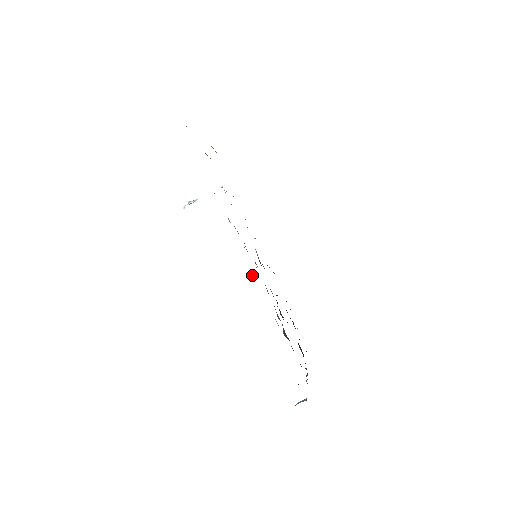
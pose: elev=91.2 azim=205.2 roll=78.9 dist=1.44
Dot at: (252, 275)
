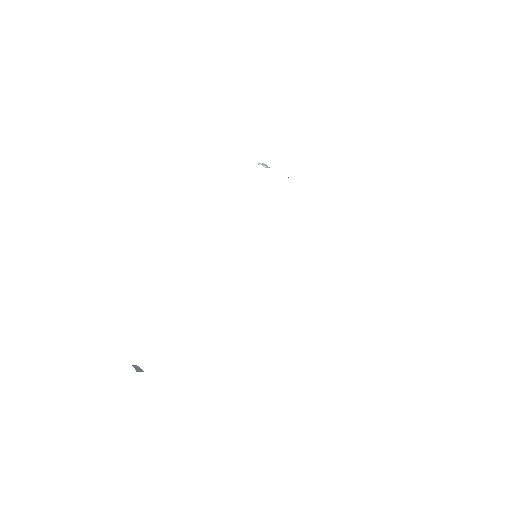
Dot at: occluded
